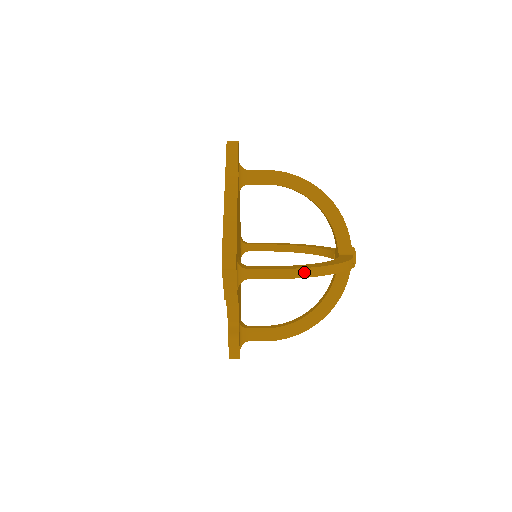
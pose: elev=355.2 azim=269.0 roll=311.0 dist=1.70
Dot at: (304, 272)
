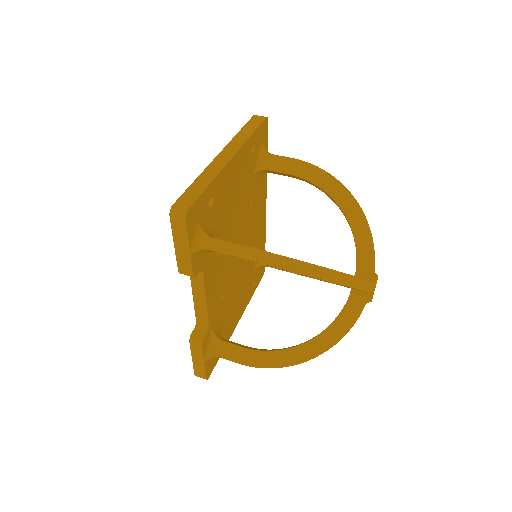
Dot at: (280, 261)
